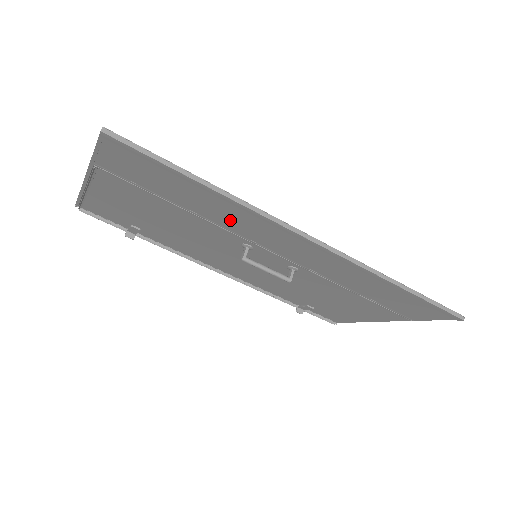
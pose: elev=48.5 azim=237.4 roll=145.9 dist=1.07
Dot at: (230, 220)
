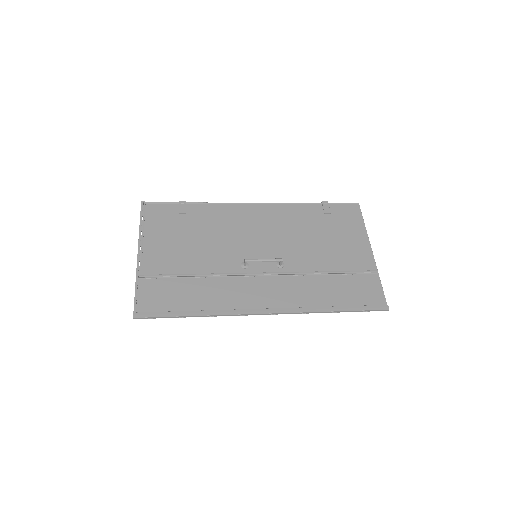
Dot at: (221, 290)
